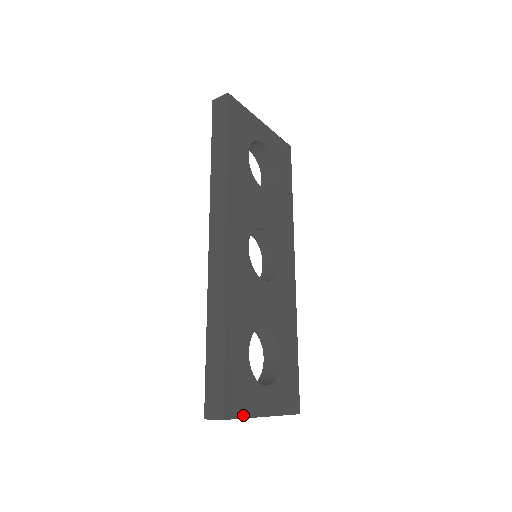
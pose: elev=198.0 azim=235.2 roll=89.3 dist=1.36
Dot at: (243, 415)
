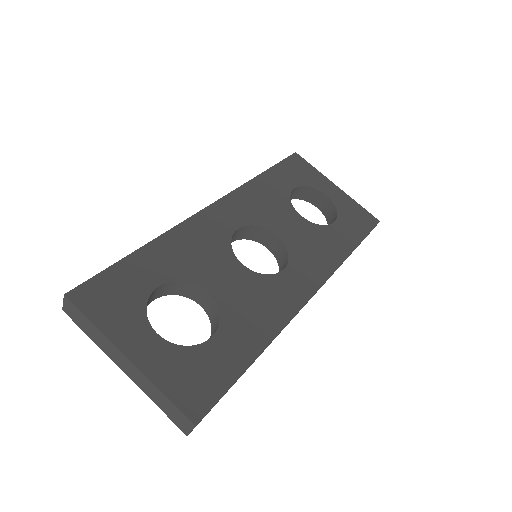
Dot at: (94, 319)
